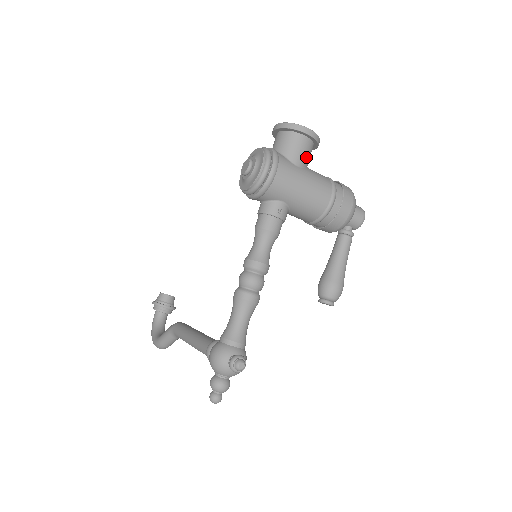
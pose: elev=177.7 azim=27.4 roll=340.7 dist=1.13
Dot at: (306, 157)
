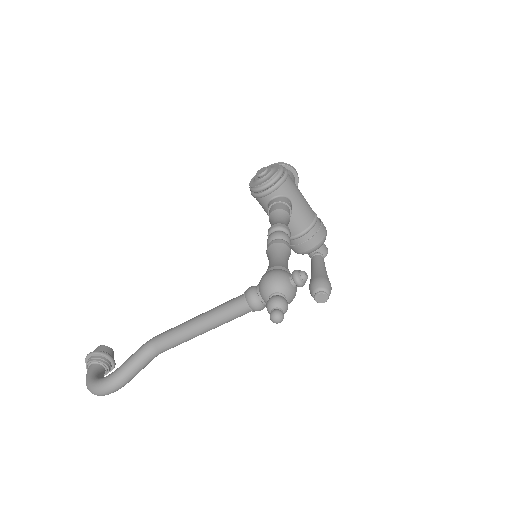
Dot at: occluded
